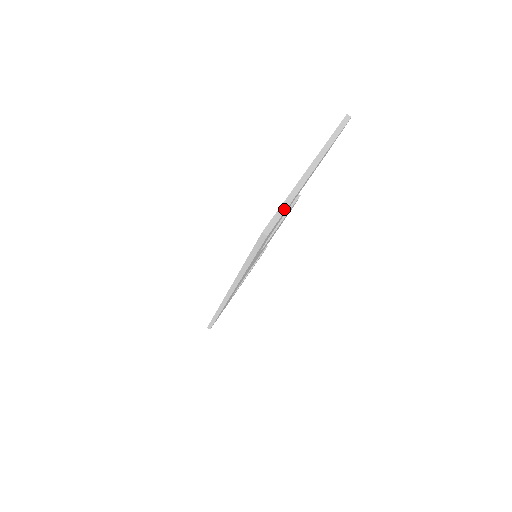
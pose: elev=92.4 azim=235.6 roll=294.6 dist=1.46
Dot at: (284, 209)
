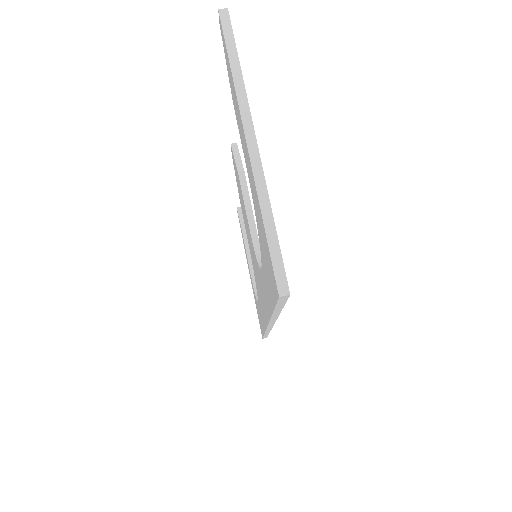
Dot at: (273, 234)
